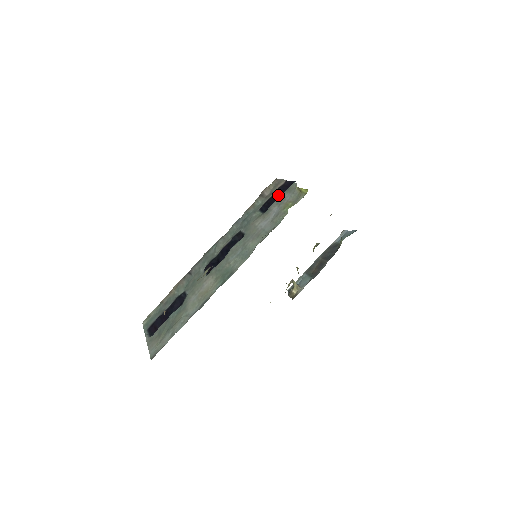
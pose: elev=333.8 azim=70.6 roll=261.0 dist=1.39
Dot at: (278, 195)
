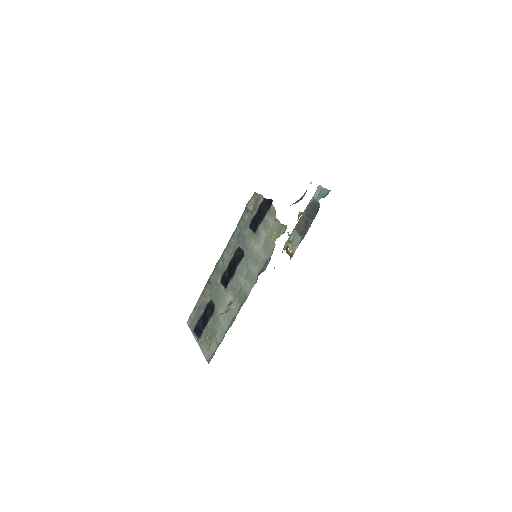
Dot at: (261, 214)
